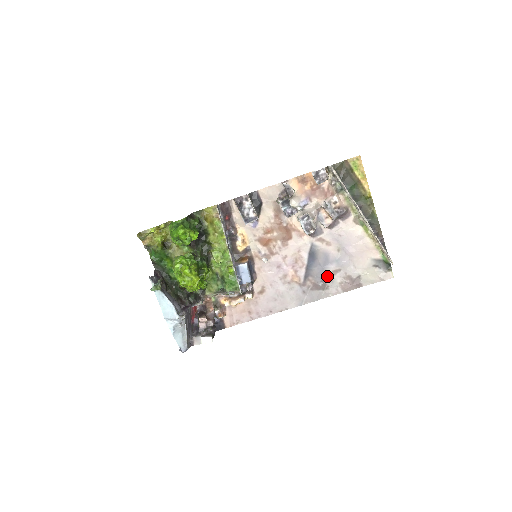
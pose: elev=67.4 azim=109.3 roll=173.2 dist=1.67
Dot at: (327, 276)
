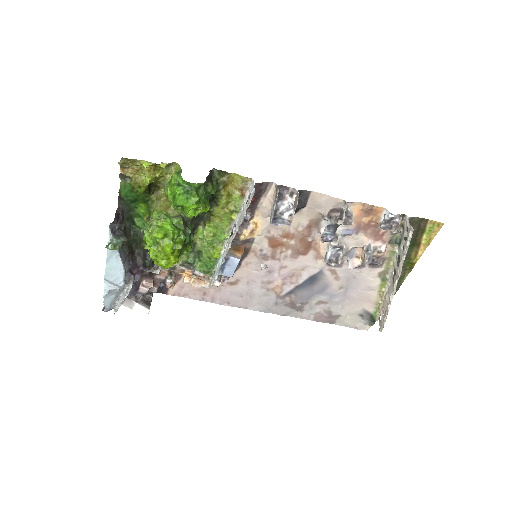
Dot at: (310, 302)
